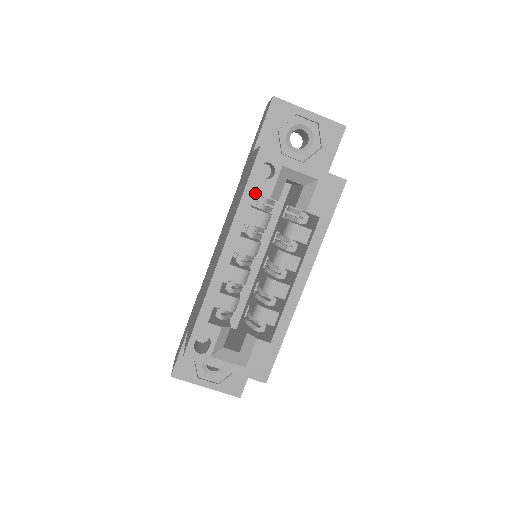
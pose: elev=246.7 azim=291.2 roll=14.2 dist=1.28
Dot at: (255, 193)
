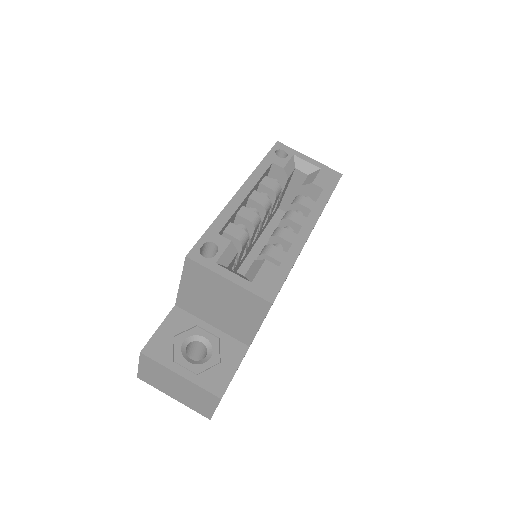
Dot at: (272, 163)
